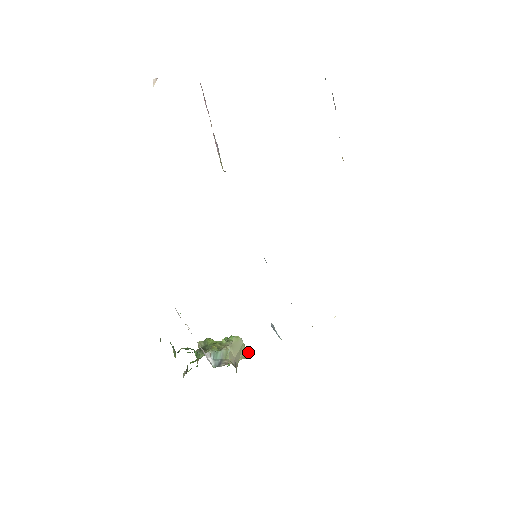
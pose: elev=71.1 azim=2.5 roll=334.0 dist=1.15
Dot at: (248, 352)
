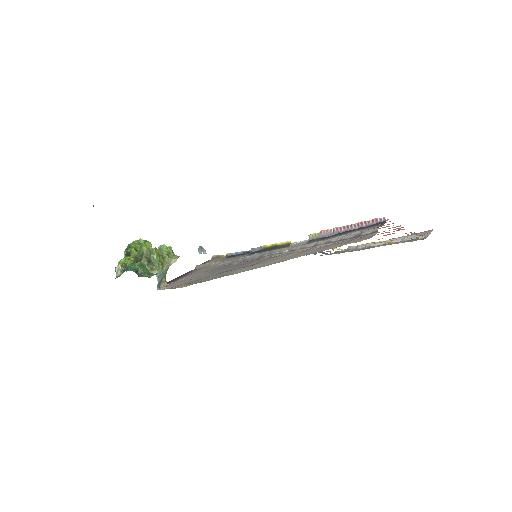
Dot at: occluded
